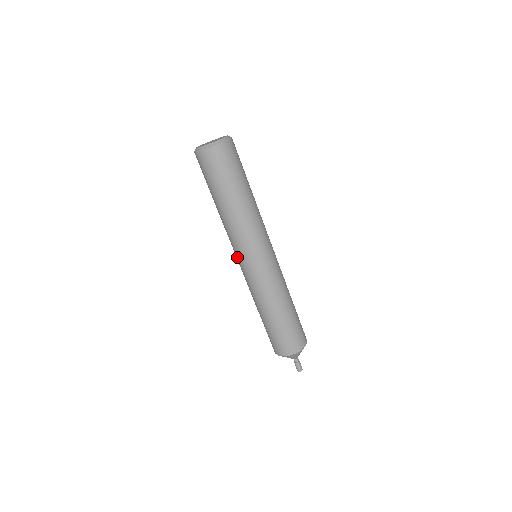
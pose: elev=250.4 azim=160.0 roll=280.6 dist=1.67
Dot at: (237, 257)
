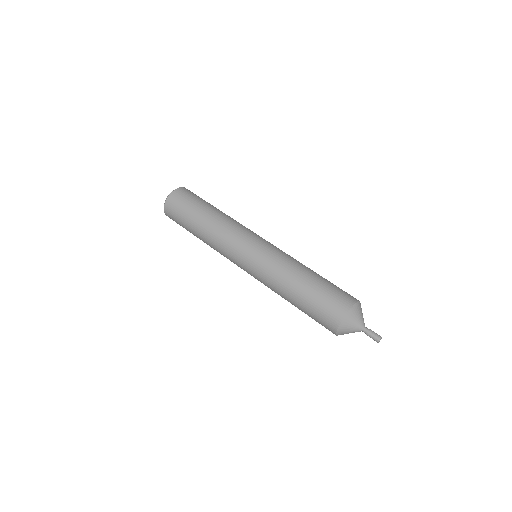
Dot at: (249, 240)
